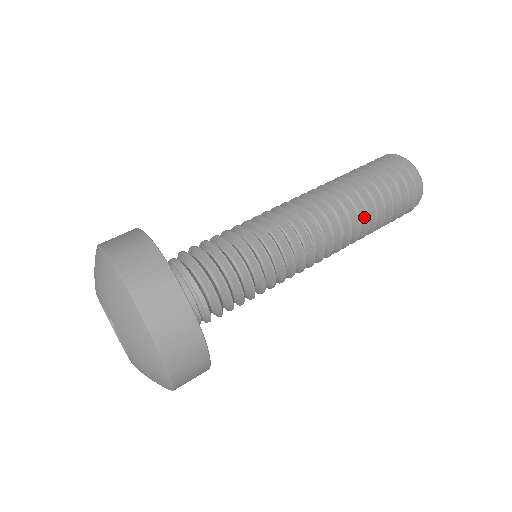
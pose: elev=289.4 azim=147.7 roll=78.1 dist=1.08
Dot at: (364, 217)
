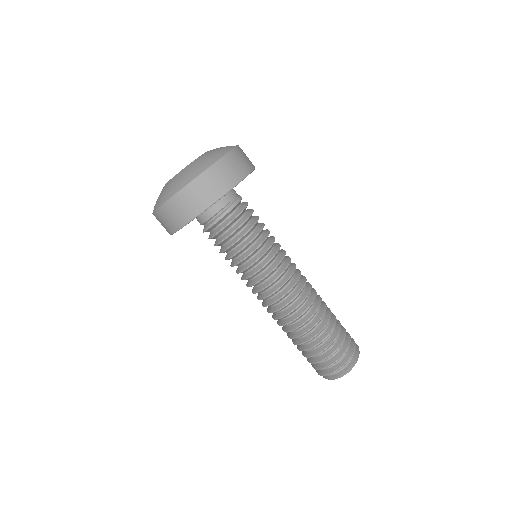
Dot at: (320, 316)
